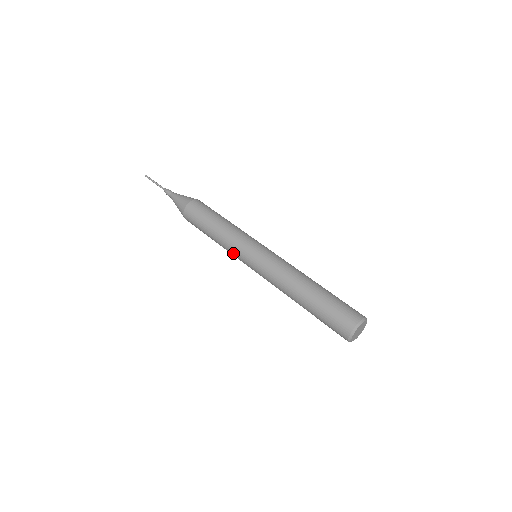
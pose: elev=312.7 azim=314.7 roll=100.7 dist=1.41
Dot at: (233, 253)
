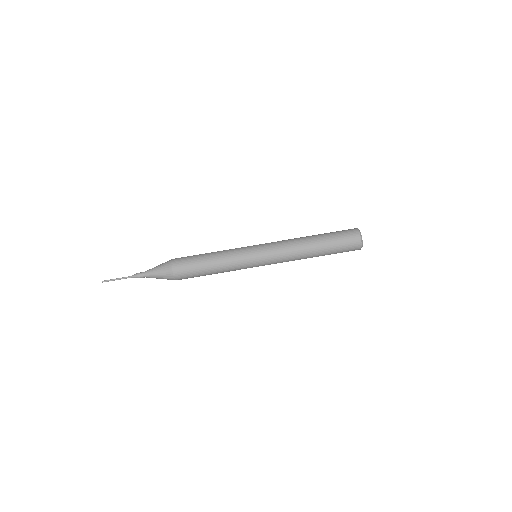
Dot at: occluded
